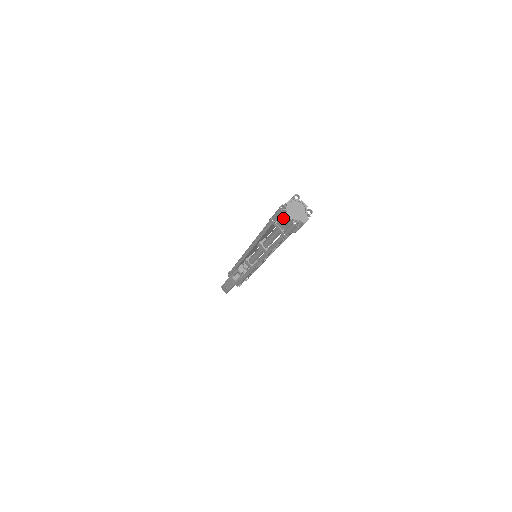
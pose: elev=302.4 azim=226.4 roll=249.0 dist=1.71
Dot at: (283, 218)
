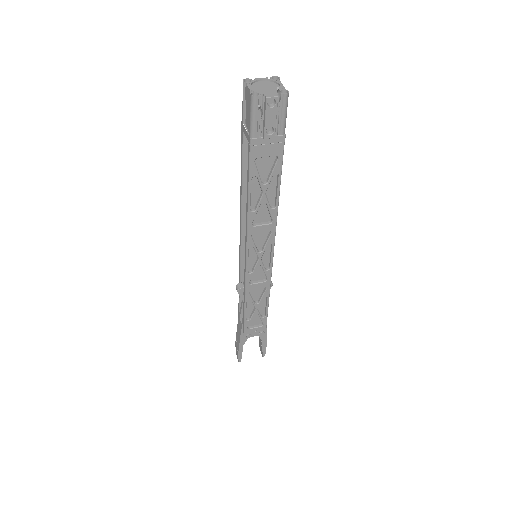
Dot at: (247, 101)
